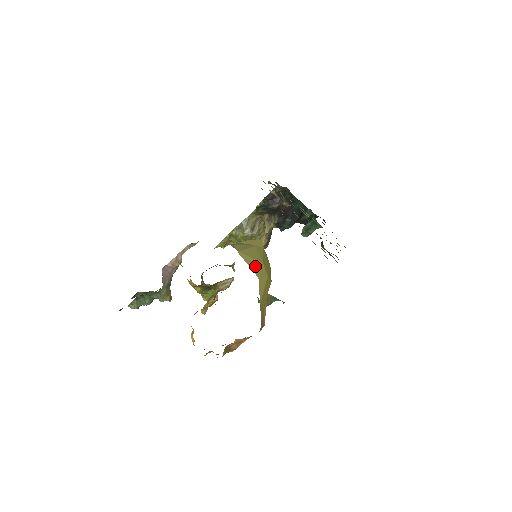
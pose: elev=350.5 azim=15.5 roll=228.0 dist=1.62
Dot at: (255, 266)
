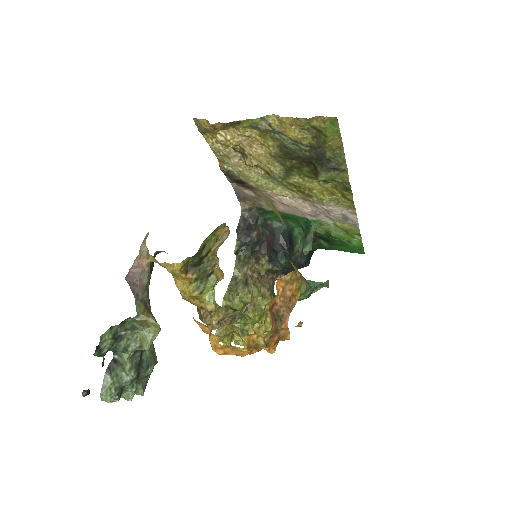
Dot at: occluded
